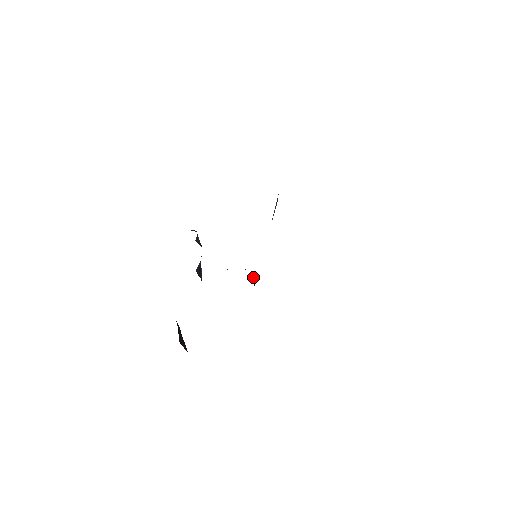
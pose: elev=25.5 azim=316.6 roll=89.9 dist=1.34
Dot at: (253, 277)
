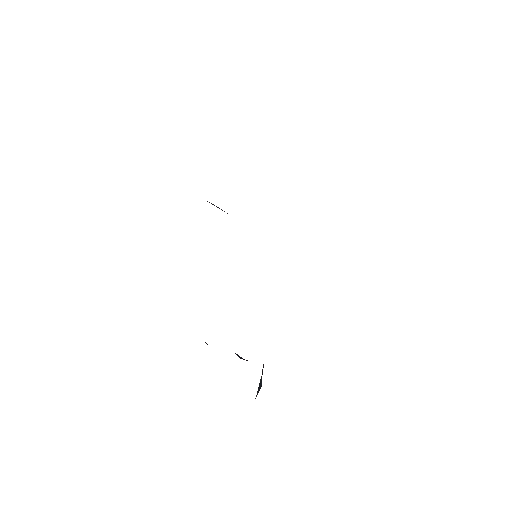
Dot at: occluded
